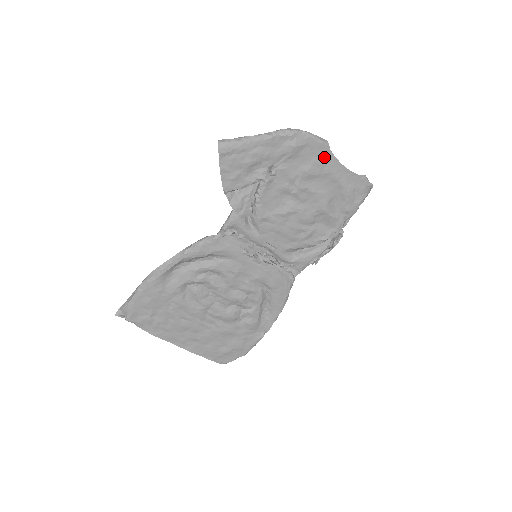
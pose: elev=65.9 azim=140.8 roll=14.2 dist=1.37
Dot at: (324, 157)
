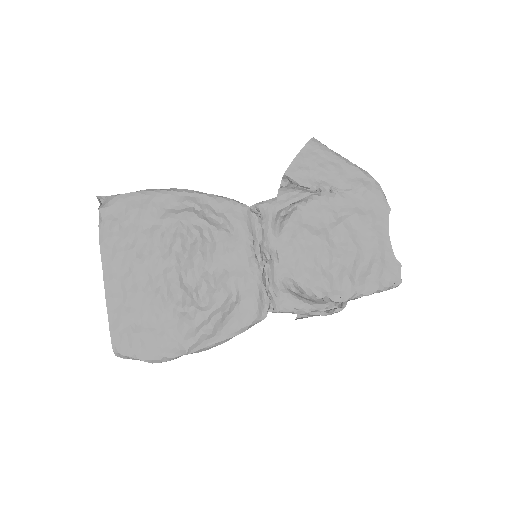
Dot at: (380, 217)
